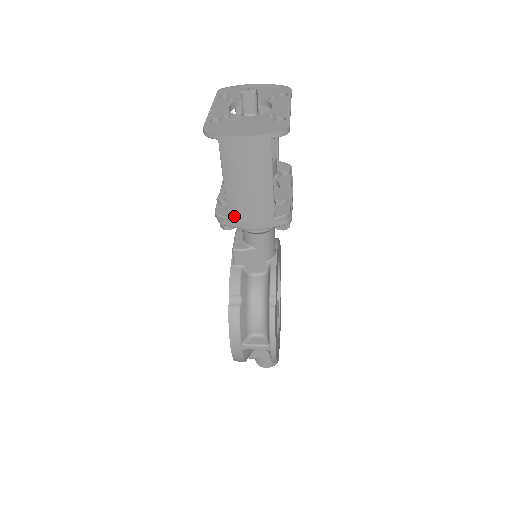
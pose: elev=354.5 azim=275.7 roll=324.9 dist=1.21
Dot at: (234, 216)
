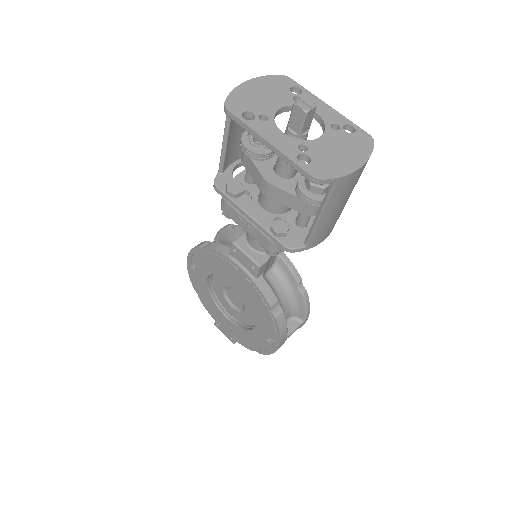
Dot at: (314, 242)
